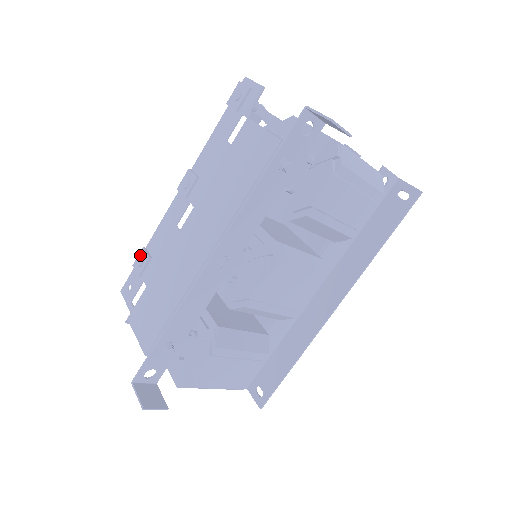
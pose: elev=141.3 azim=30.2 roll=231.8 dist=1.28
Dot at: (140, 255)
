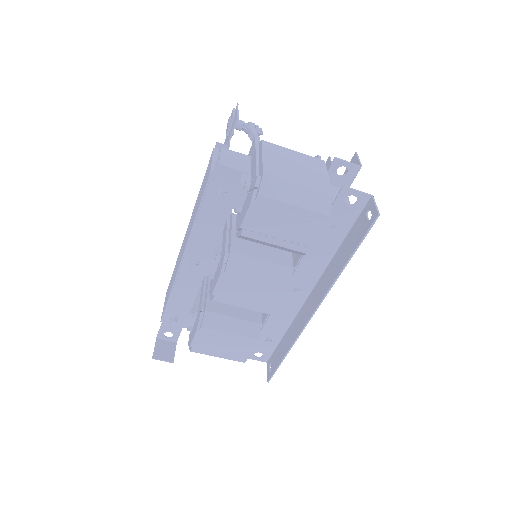
Dot at: occluded
